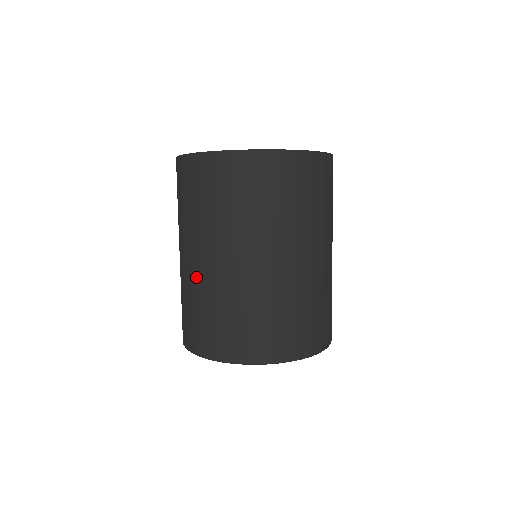
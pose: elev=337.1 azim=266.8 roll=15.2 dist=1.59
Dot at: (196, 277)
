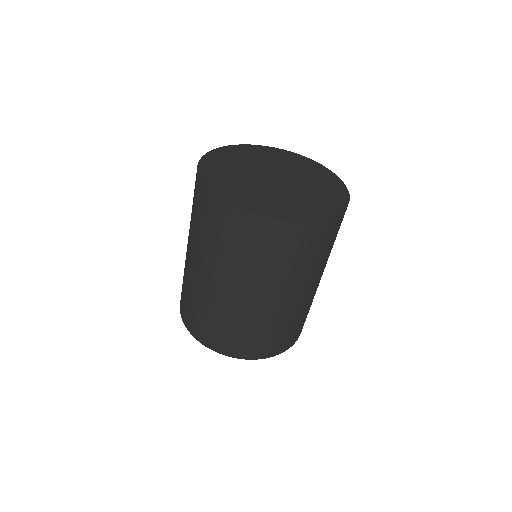
Dot at: occluded
